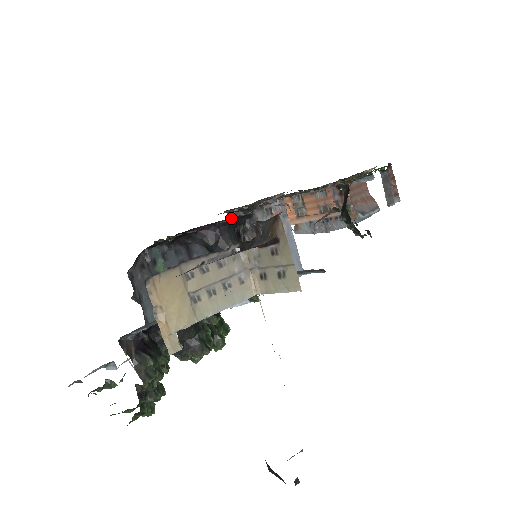
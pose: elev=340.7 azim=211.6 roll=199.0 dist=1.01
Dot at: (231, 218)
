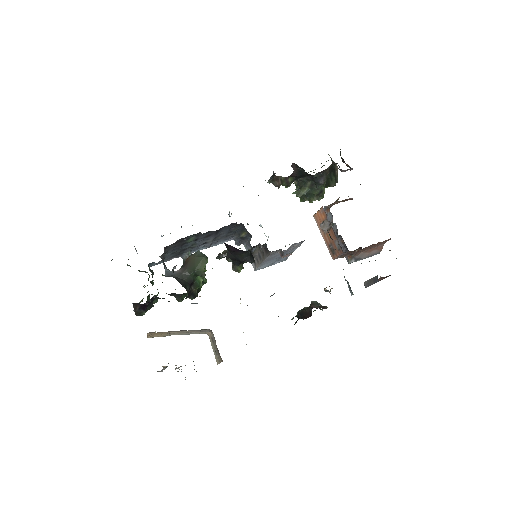
Dot at: occluded
